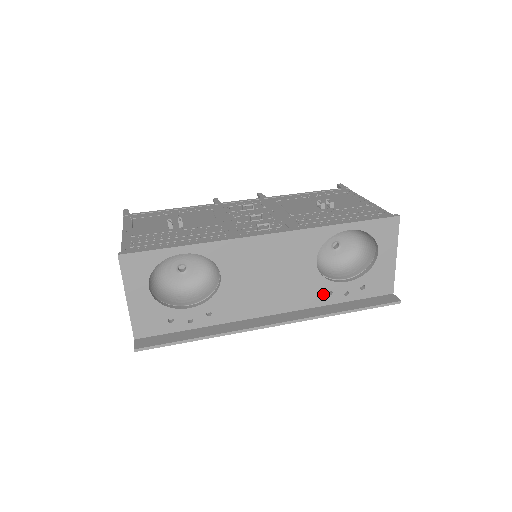
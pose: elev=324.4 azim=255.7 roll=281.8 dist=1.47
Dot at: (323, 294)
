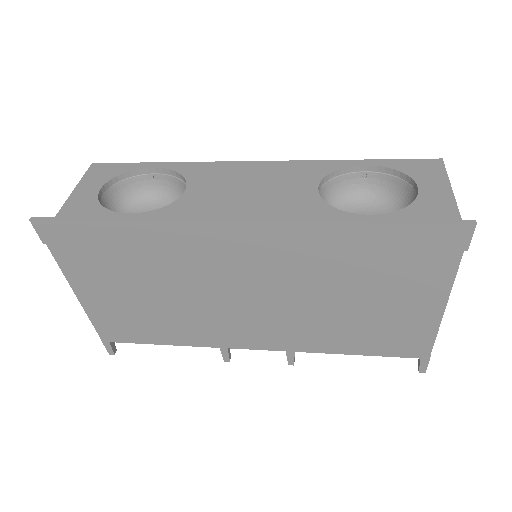
Dot at: occluded
